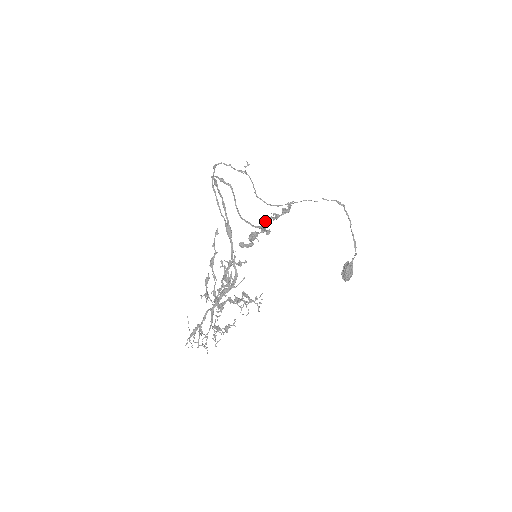
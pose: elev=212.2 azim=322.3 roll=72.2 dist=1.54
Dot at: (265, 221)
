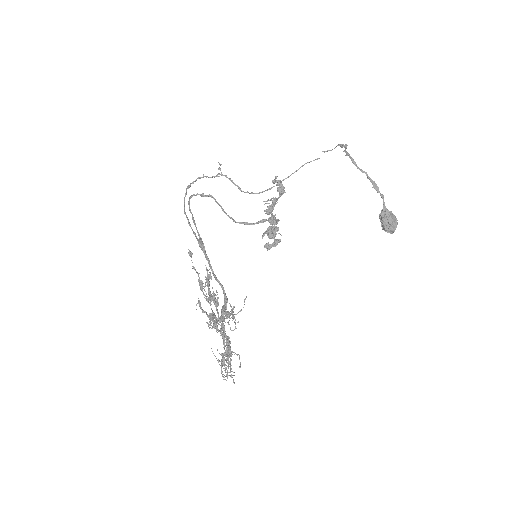
Dot at: (267, 212)
